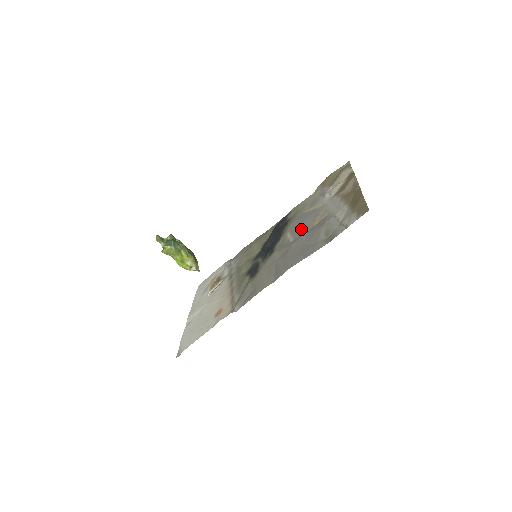
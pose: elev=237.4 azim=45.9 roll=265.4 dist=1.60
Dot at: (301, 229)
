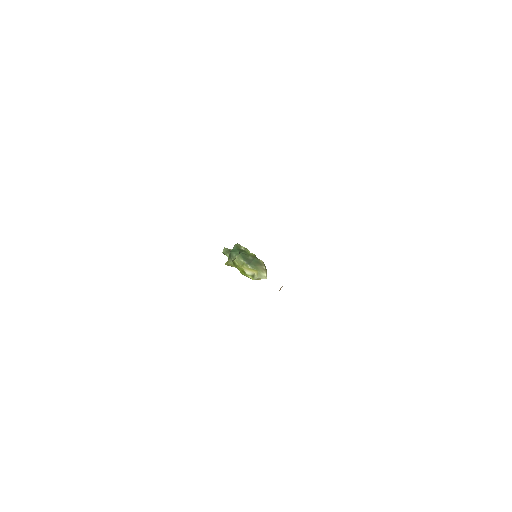
Dot at: occluded
